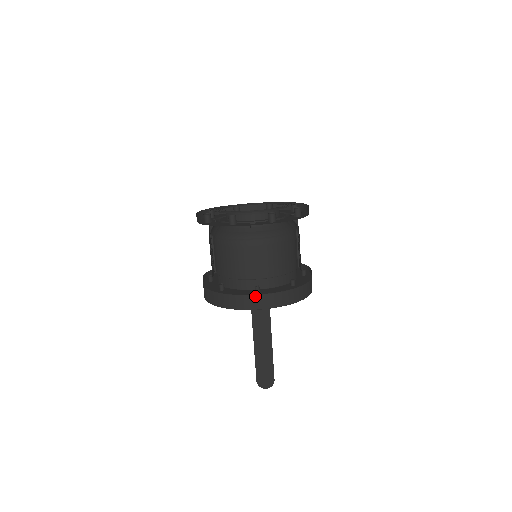
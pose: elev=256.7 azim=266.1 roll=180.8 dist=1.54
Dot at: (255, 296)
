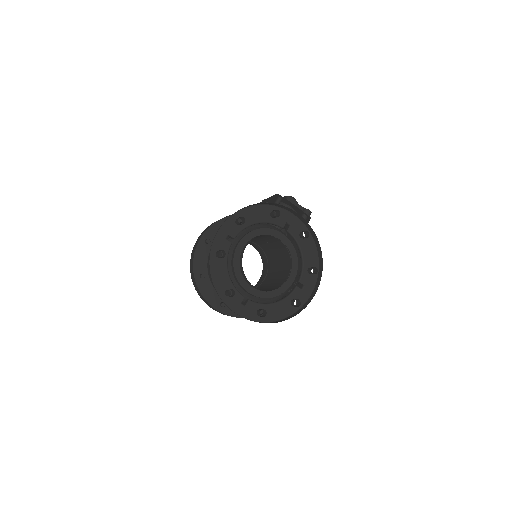
Dot at: (216, 310)
